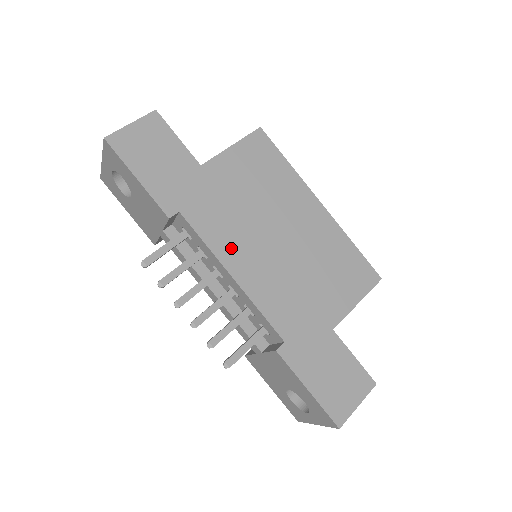
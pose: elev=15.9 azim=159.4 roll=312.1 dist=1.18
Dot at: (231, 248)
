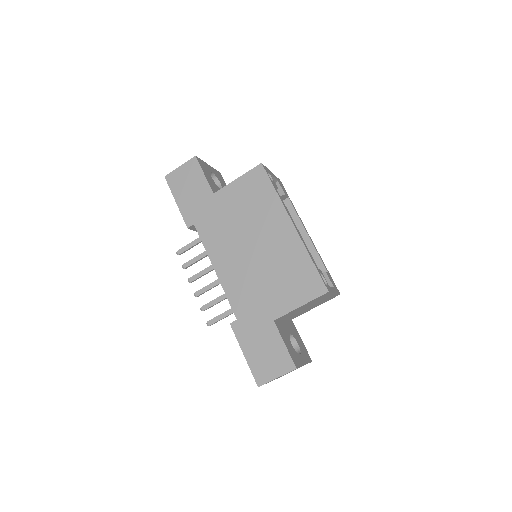
Dot at: (219, 251)
